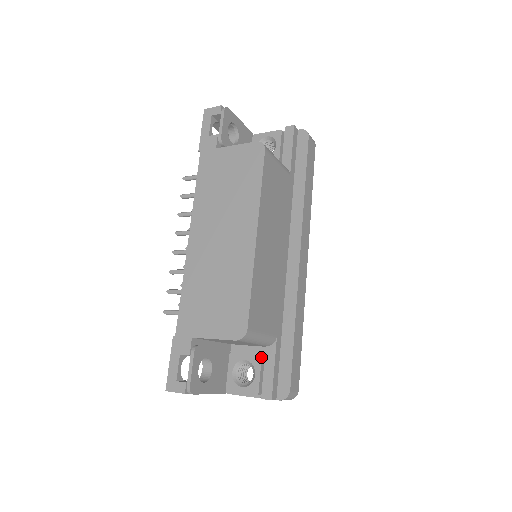
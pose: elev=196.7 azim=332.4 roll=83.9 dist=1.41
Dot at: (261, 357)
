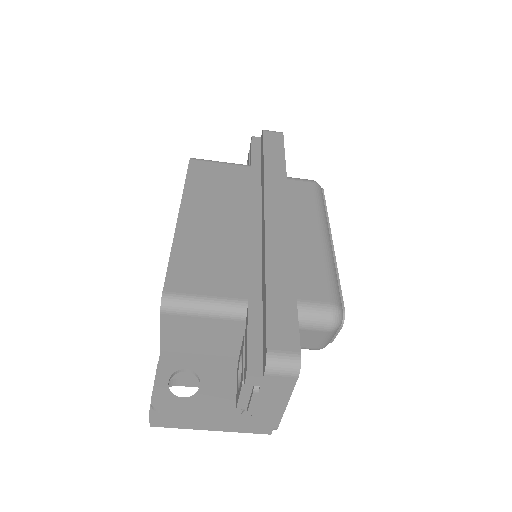
Dot at: (243, 337)
